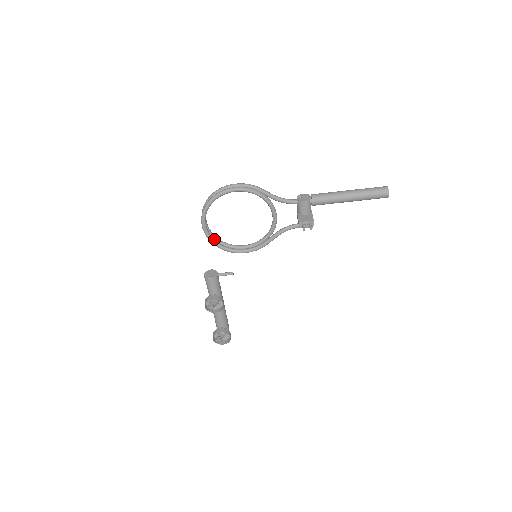
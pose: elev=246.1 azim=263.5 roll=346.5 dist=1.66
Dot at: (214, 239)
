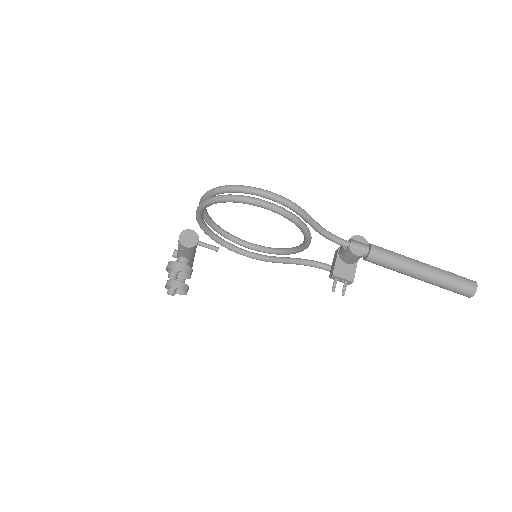
Dot at: (207, 227)
